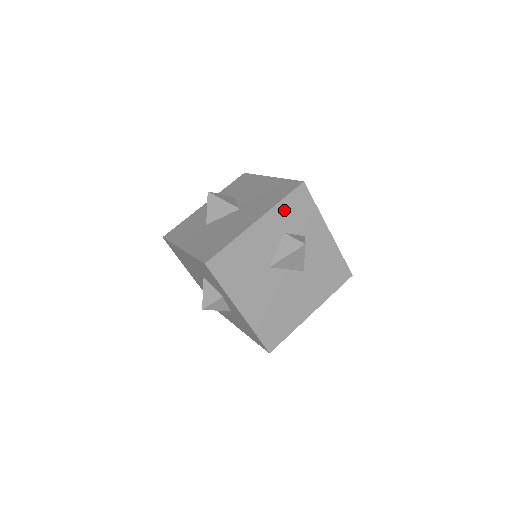
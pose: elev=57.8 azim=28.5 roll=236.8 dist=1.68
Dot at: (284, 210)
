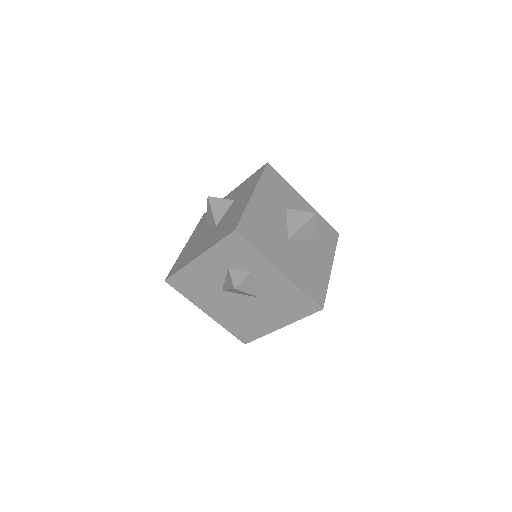
Dot at: (221, 251)
